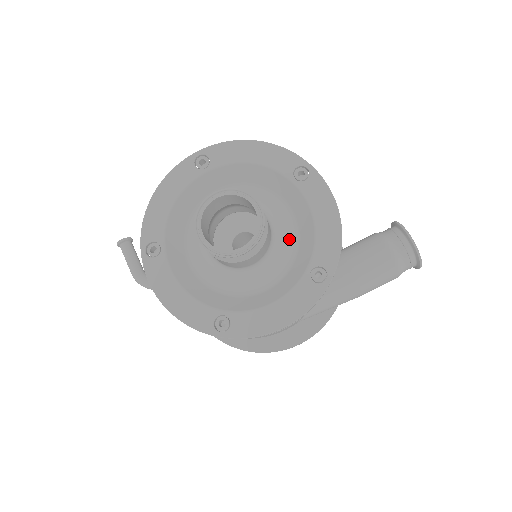
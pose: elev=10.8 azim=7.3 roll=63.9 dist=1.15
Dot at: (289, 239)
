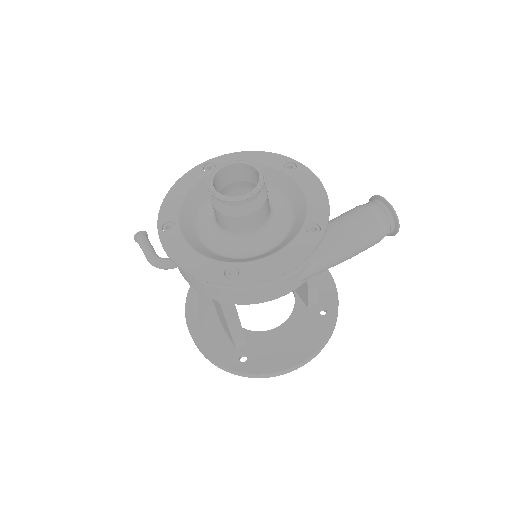
Dot at: (285, 215)
